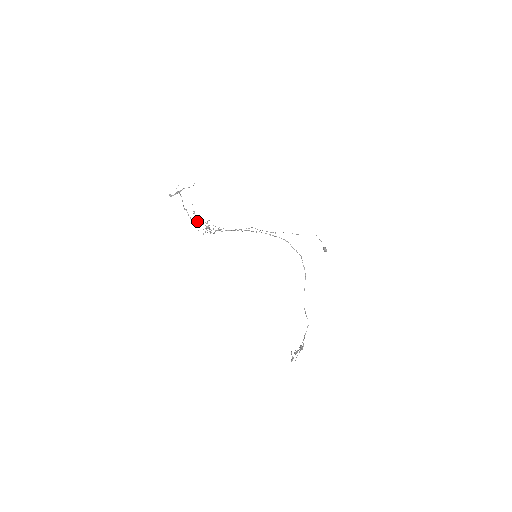
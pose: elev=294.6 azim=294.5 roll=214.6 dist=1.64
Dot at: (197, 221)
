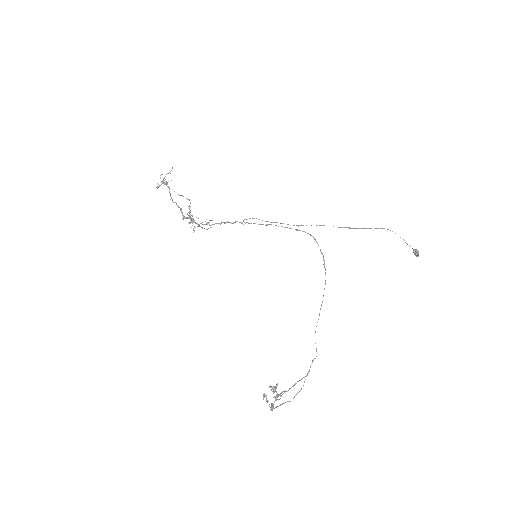
Dot at: (191, 215)
